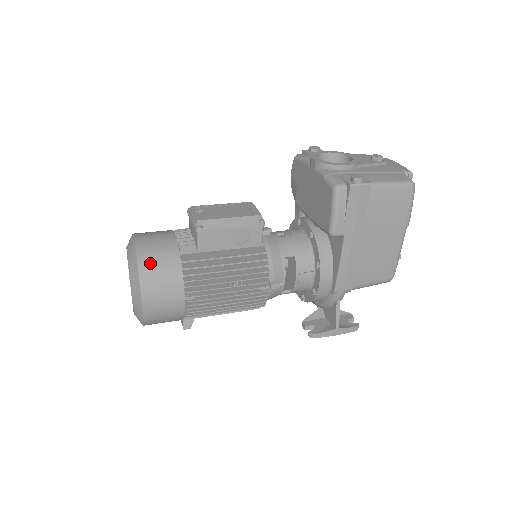
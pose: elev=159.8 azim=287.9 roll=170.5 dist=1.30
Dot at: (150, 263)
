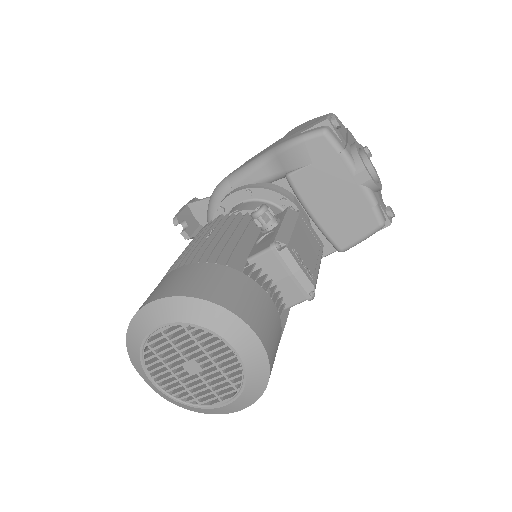
Dot at: occluded
